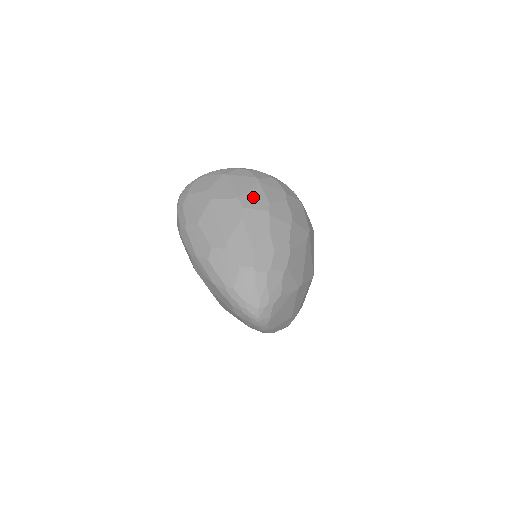
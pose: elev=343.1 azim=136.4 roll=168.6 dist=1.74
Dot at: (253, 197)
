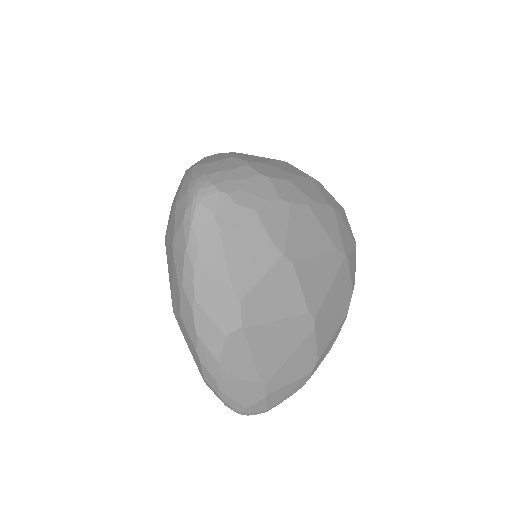
Dot at: occluded
